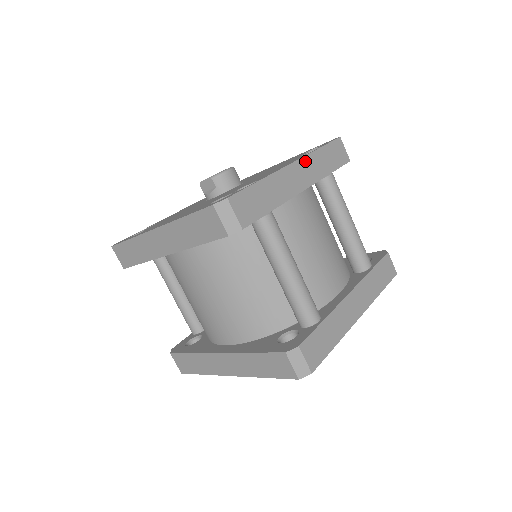
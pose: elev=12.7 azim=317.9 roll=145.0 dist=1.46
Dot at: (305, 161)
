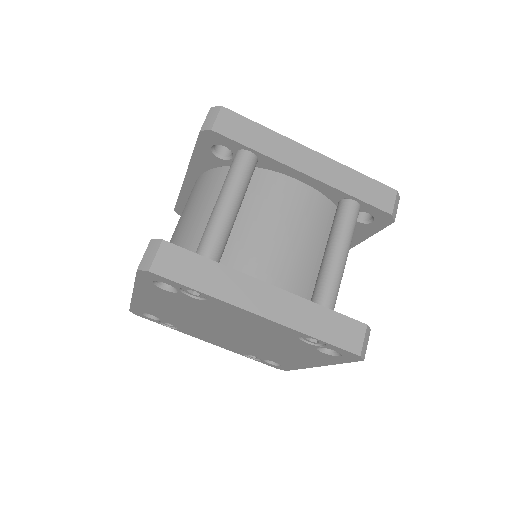
Dot at: (330, 162)
